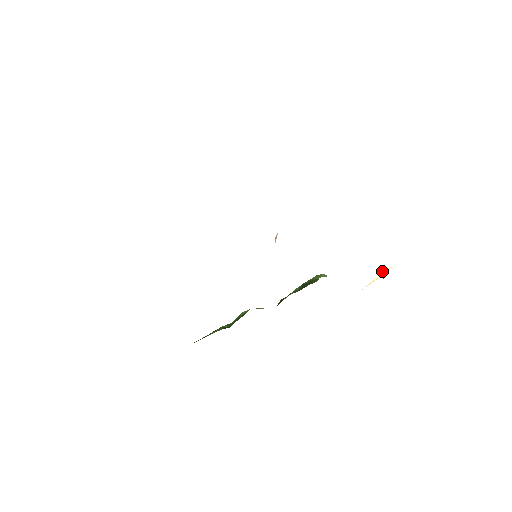
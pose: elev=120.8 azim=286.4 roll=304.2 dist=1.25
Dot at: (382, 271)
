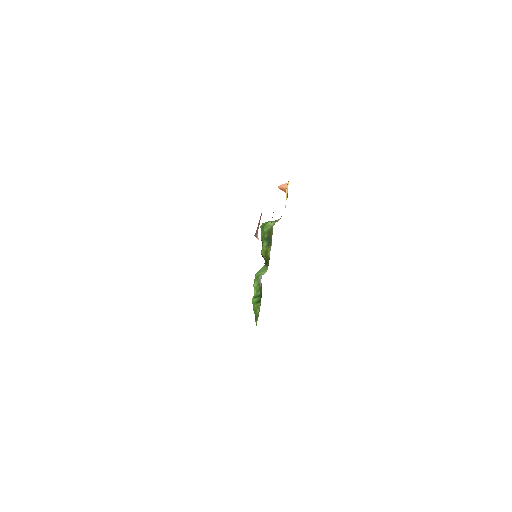
Dot at: (286, 190)
